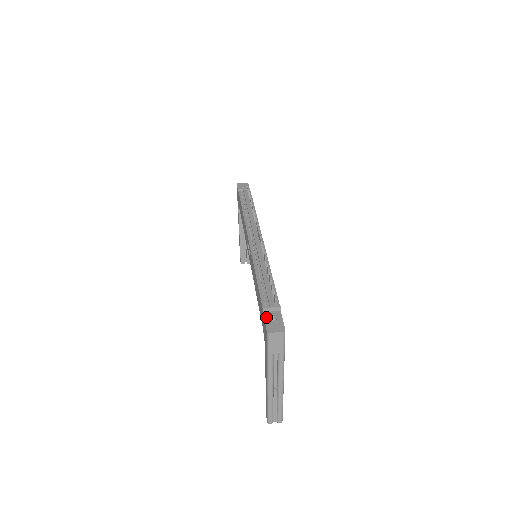
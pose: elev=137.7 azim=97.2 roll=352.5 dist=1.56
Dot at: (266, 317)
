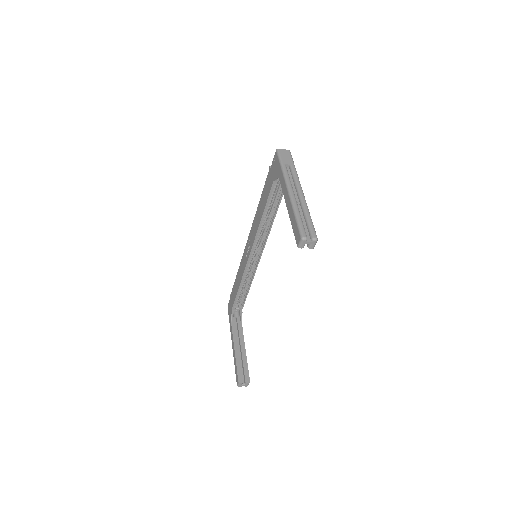
Dot at: occluded
